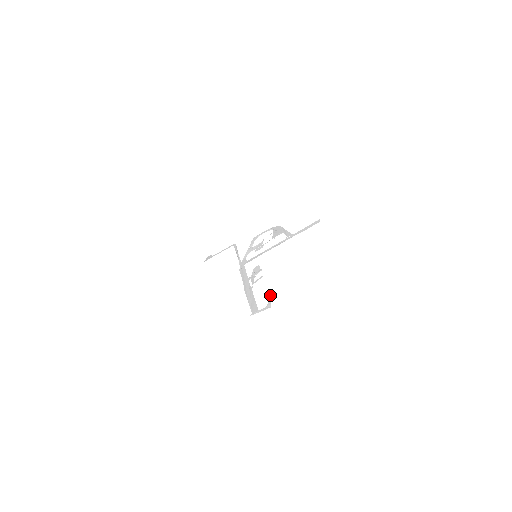
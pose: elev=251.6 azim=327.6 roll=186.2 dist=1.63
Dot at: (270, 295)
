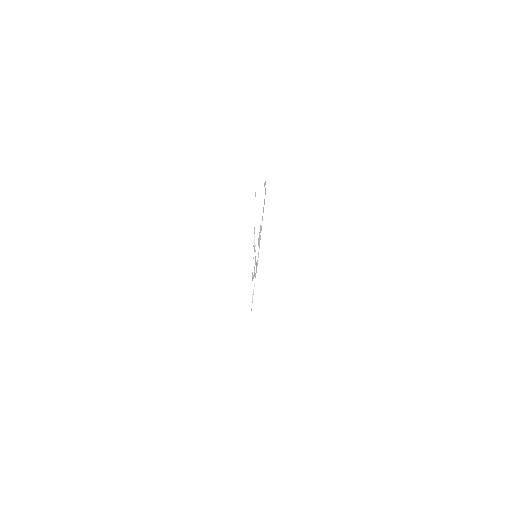
Dot at: occluded
